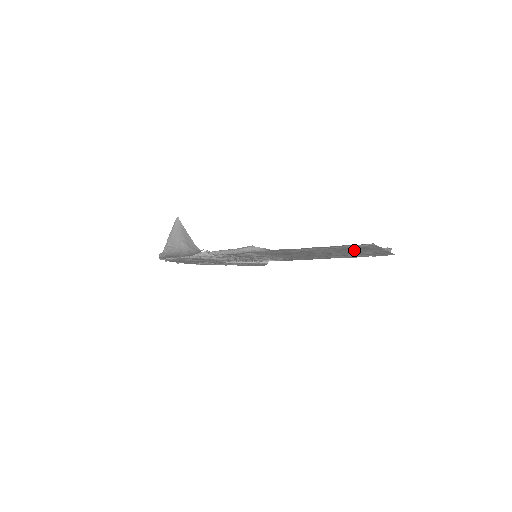
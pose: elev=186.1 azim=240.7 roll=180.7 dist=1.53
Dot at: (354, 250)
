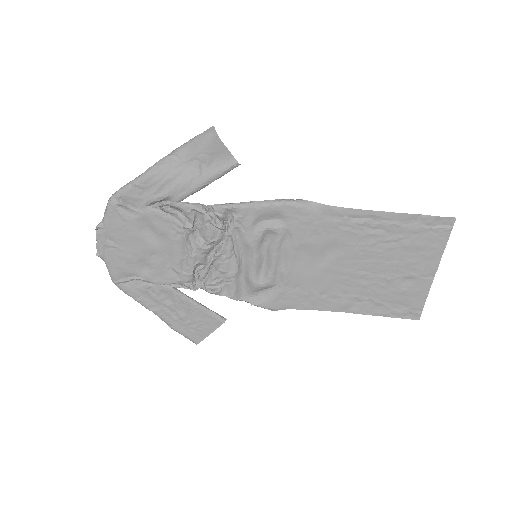
Dot at: (405, 258)
